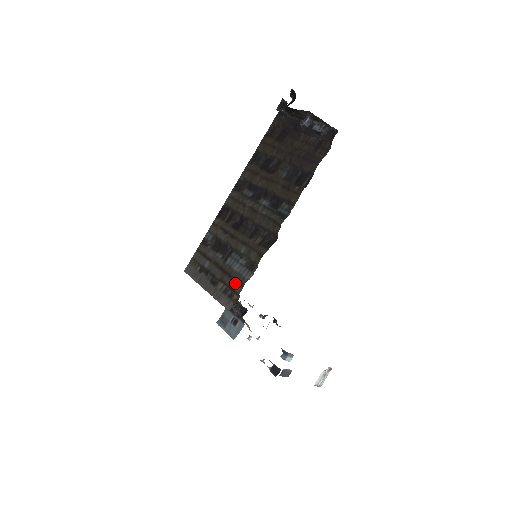
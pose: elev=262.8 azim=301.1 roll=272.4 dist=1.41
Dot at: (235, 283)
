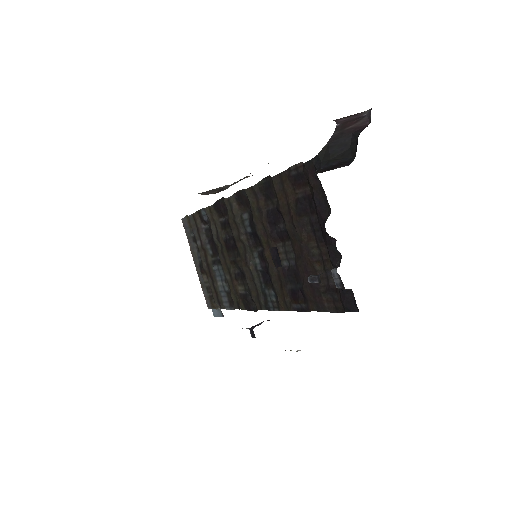
Dot at: (215, 296)
